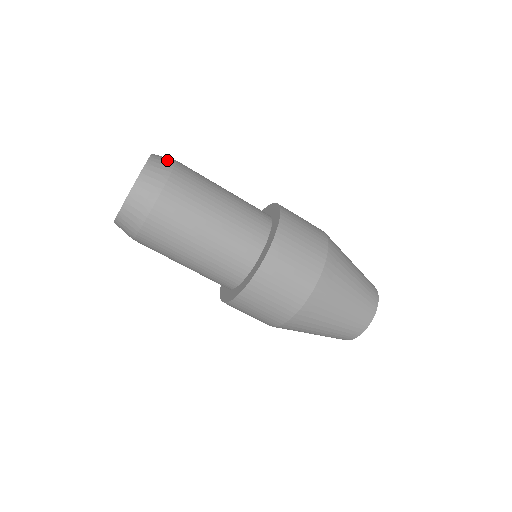
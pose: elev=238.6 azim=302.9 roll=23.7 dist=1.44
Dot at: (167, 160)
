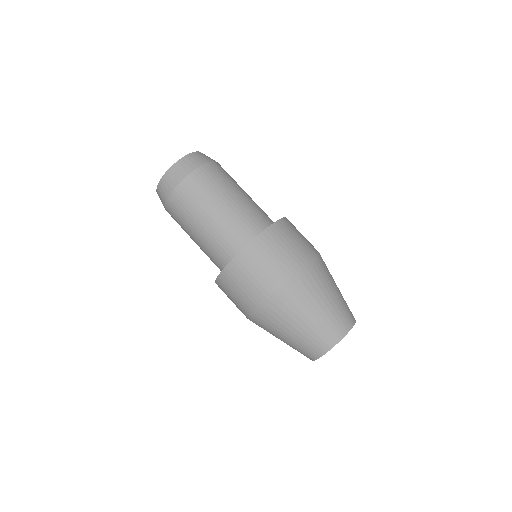
Dot at: (204, 158)
